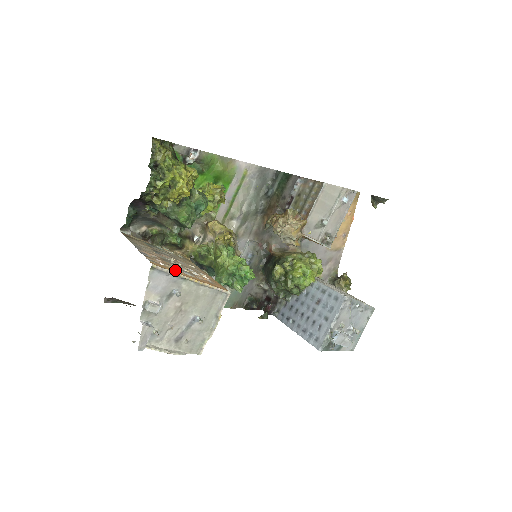
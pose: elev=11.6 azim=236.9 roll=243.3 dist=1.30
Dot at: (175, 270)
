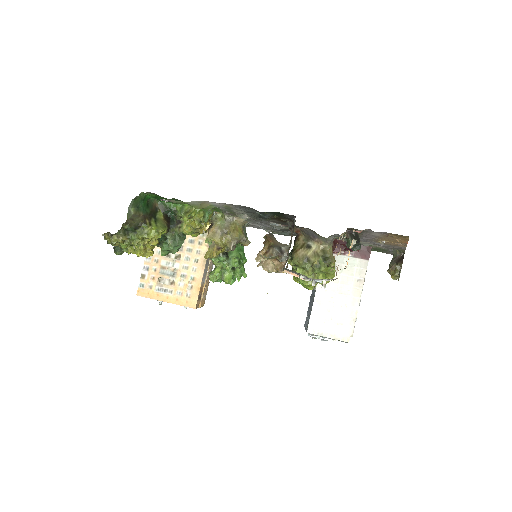
Dot at: (155, 293)
